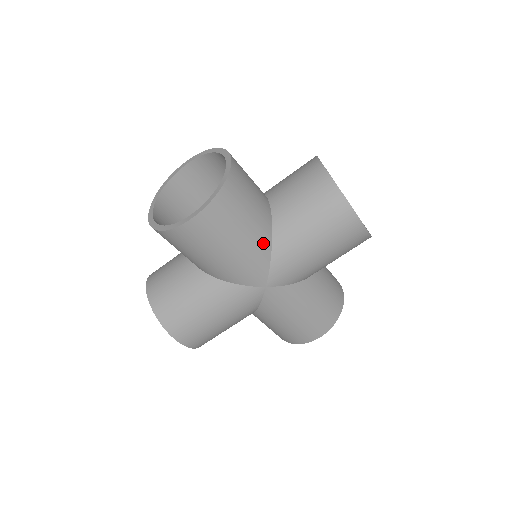
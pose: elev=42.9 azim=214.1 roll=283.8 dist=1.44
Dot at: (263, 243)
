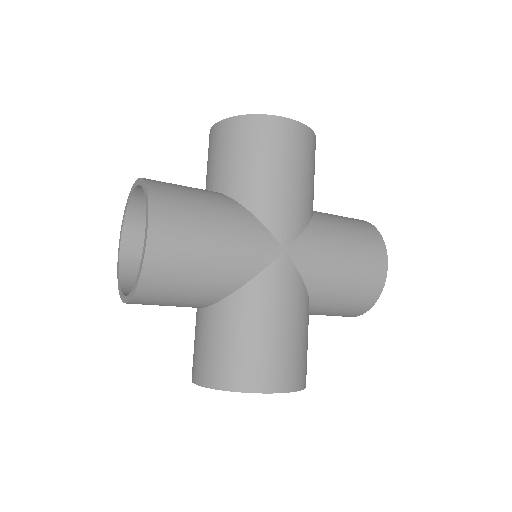
Dot at: (308, 208)
